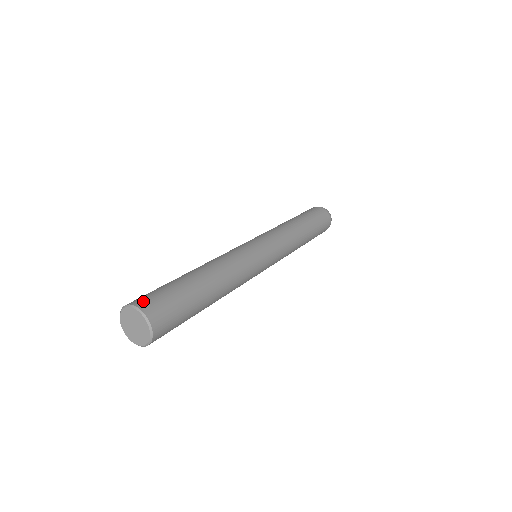
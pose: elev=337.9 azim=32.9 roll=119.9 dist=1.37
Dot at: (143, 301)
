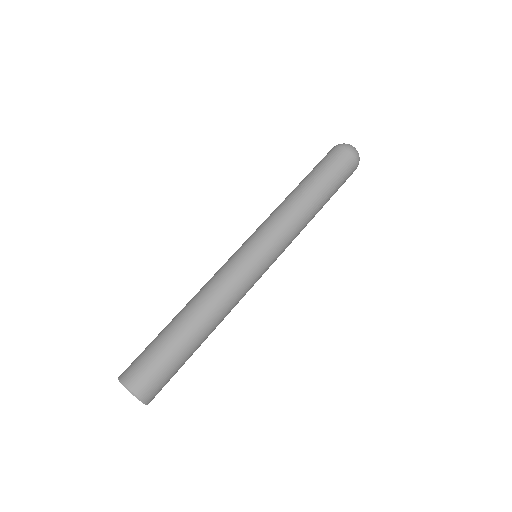
Dot at: (128, 373)
